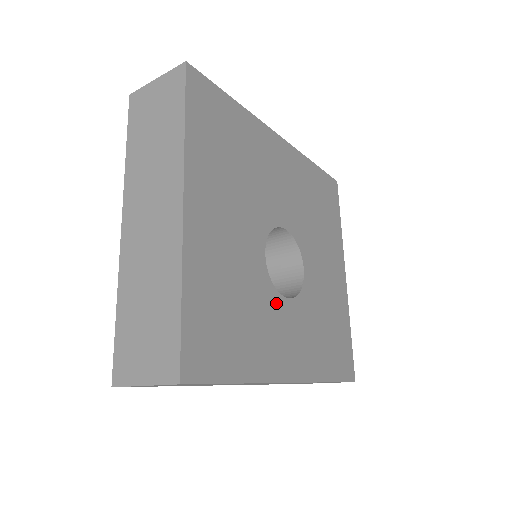
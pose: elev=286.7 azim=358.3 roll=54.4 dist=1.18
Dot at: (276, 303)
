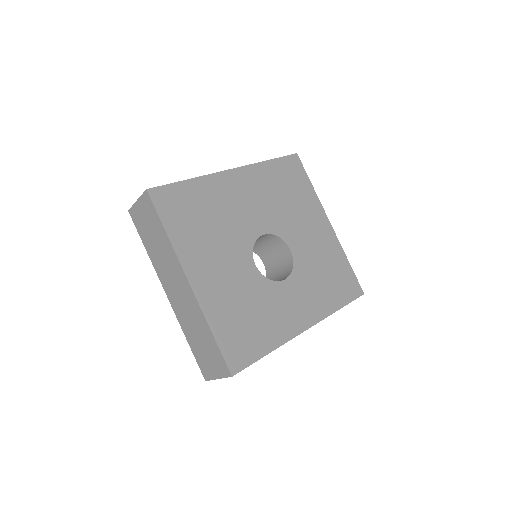
Dot at: (276, 290)
